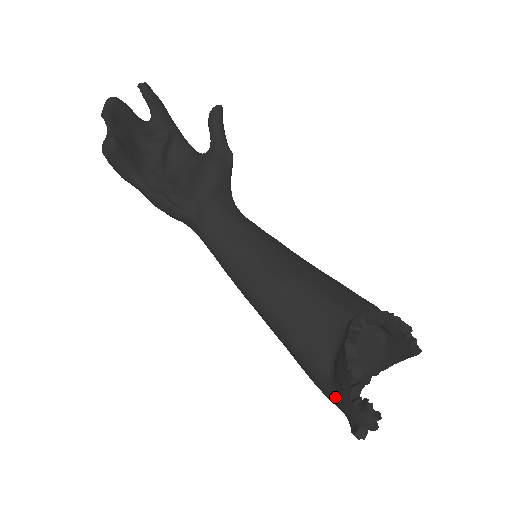
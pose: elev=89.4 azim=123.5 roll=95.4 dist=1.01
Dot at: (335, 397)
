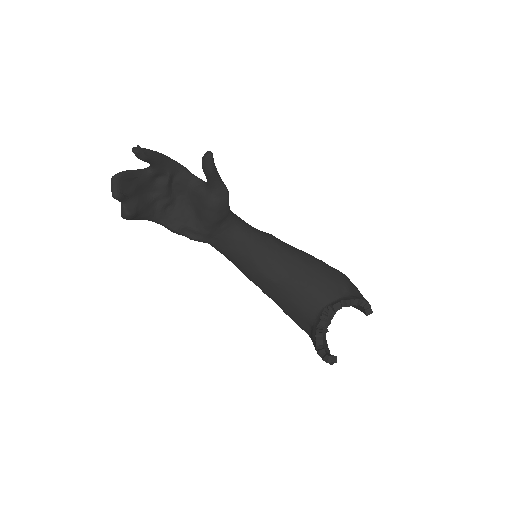
Dot at: occluded
